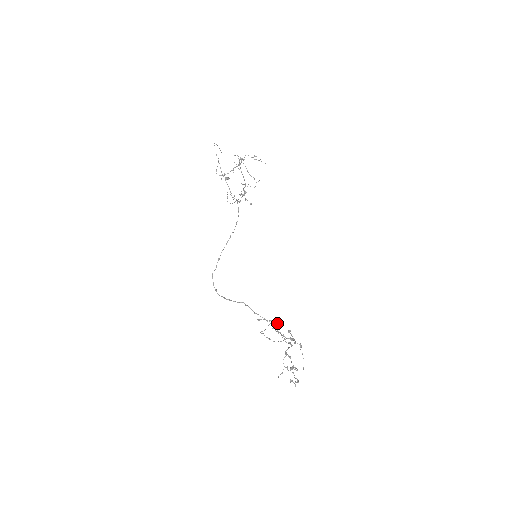
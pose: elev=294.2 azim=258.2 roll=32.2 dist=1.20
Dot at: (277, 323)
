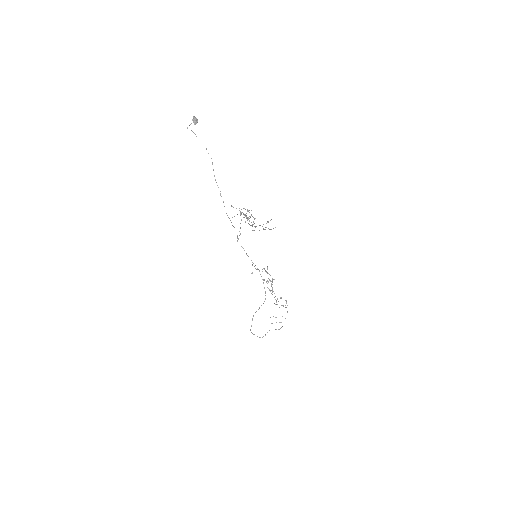
Dot at: (268, 282)
